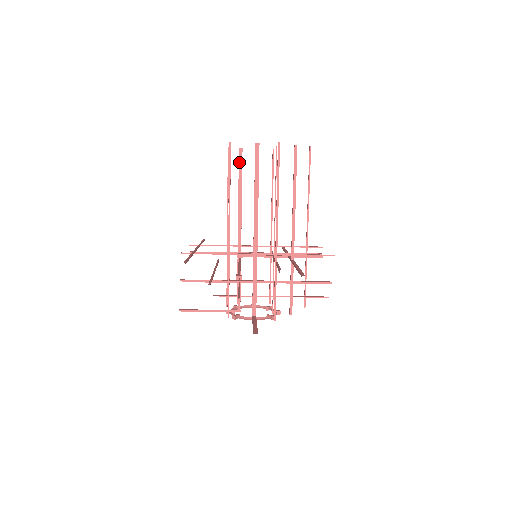
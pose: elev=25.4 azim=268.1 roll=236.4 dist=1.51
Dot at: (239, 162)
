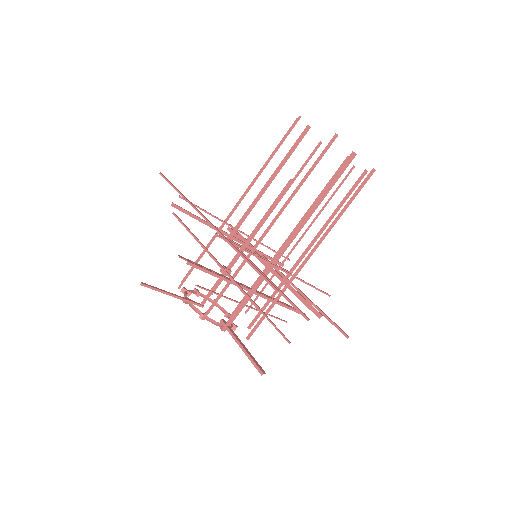
Dot at: occluded
